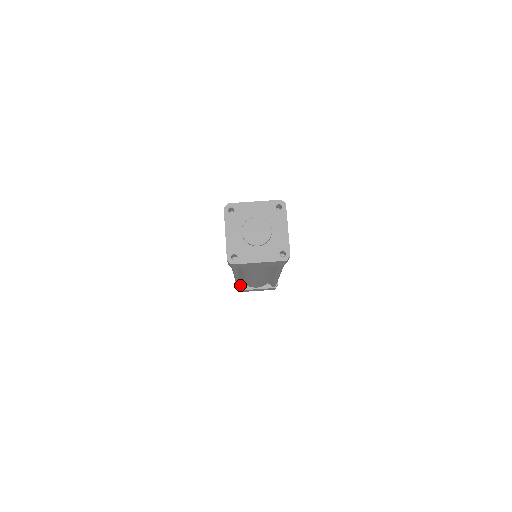
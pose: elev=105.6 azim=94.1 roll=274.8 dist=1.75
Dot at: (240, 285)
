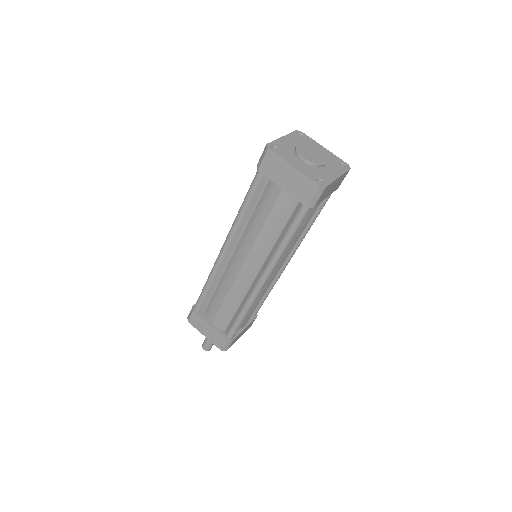
Dot at: (207, 289)
